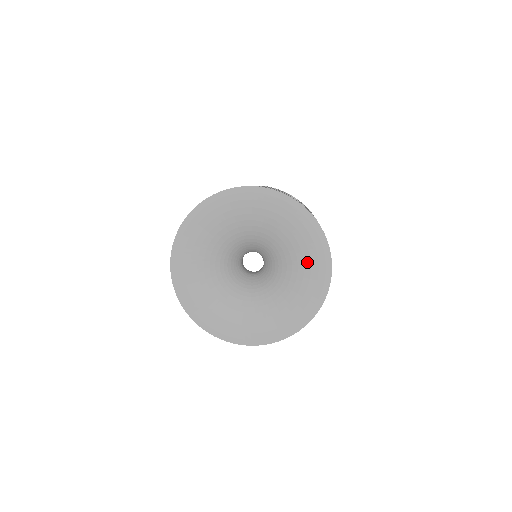
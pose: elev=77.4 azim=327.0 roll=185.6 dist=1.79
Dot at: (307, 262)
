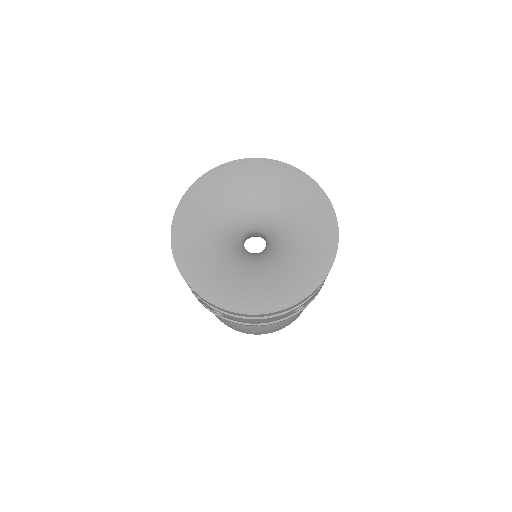
Dot at: (296, 274)
